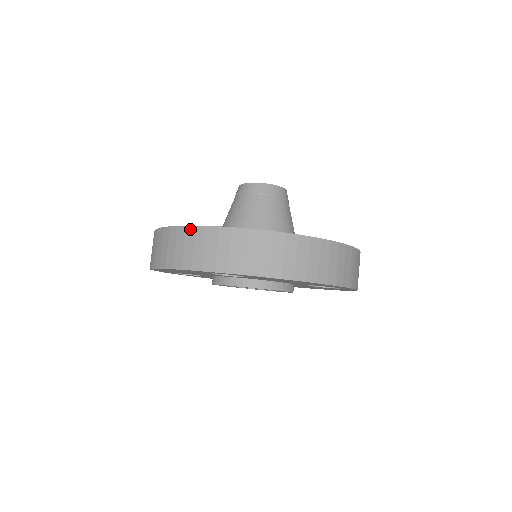
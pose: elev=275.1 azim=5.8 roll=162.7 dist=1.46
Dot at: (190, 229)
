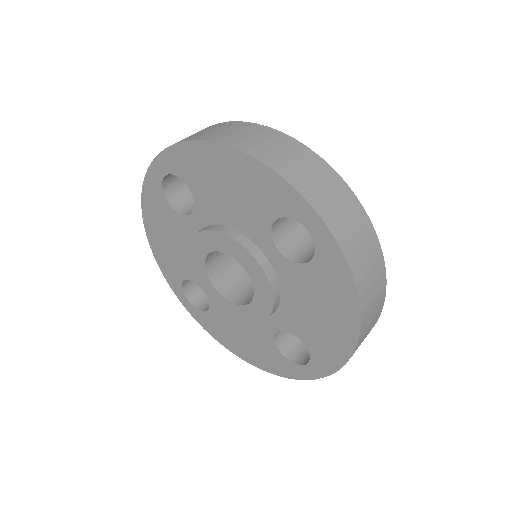
Dot at: (324, 163)
